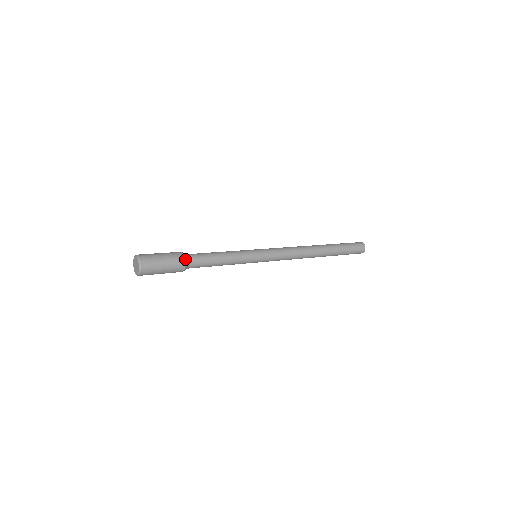
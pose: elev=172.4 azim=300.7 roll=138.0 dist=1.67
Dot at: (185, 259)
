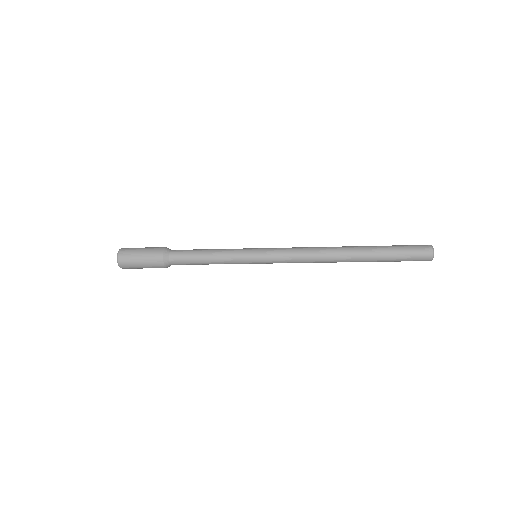
Dot at: (163, 255)
